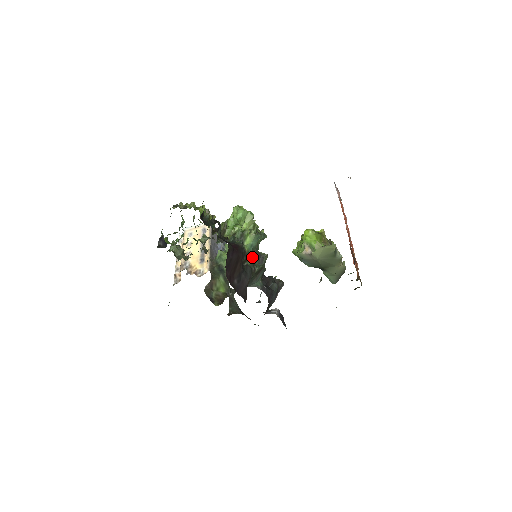
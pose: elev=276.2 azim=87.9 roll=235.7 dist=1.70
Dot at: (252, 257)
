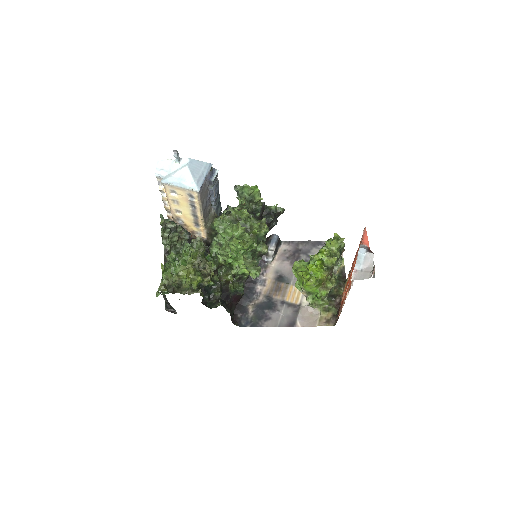
Dot at: occluded
